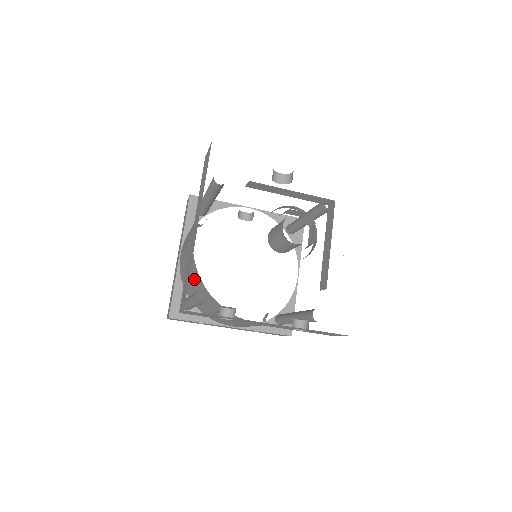
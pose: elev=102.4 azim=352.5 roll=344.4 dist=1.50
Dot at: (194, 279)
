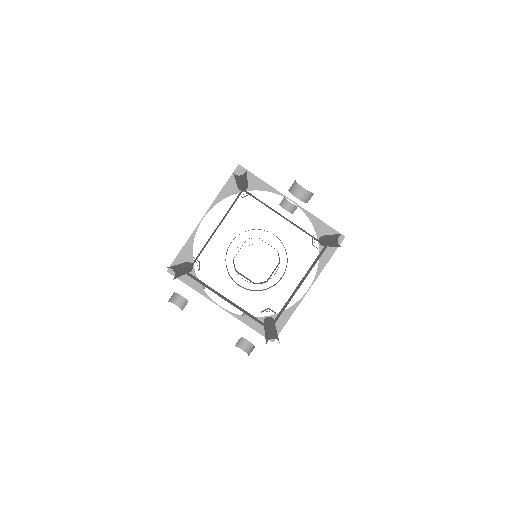
Dot at: occluded
